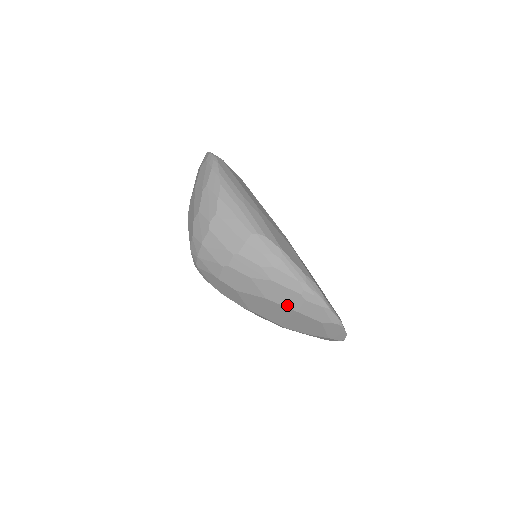
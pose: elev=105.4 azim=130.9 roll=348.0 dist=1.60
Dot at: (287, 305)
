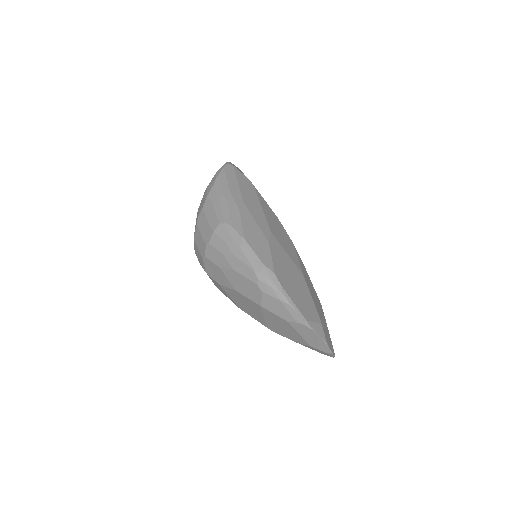
Dot at: (252, 298)
